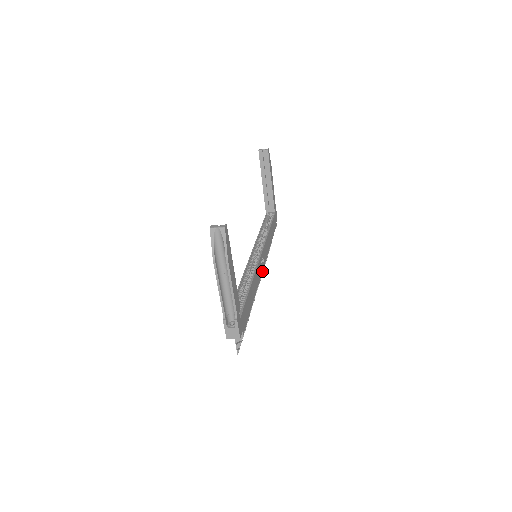
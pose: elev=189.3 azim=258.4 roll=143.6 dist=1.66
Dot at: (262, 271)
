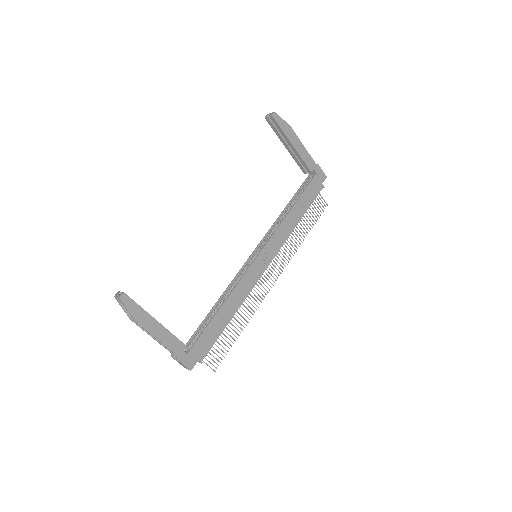
Dot at: (264, 271)
